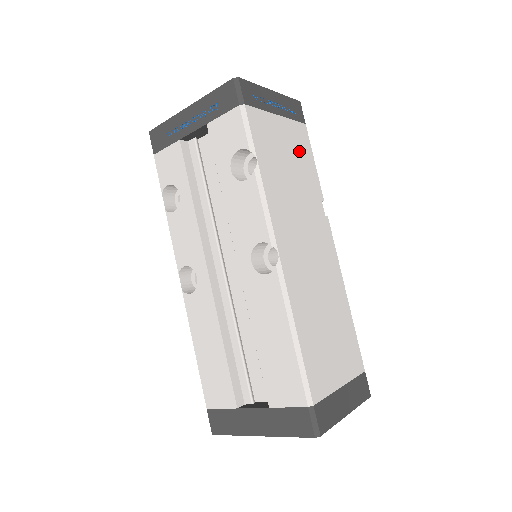
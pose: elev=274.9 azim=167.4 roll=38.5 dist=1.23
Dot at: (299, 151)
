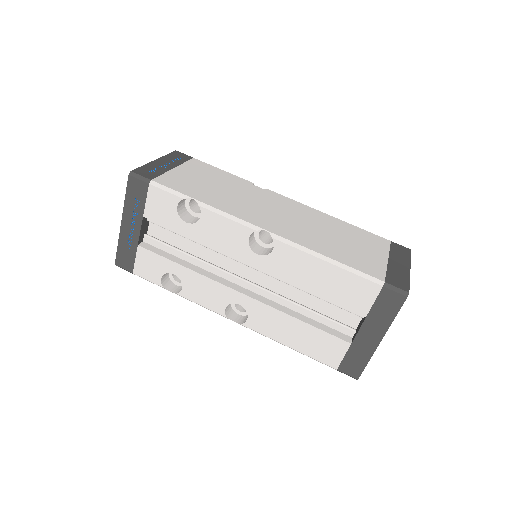
Dot at: (208, 174)
